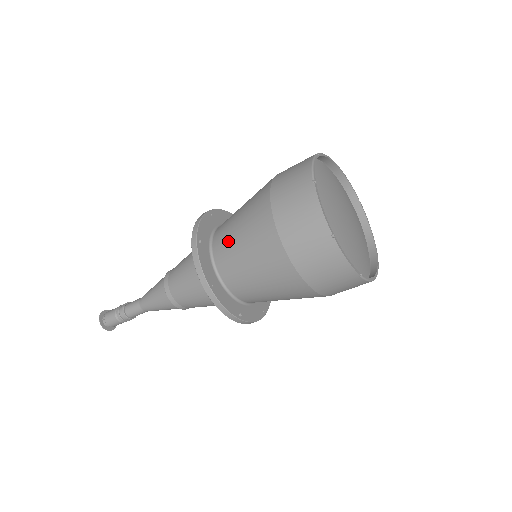
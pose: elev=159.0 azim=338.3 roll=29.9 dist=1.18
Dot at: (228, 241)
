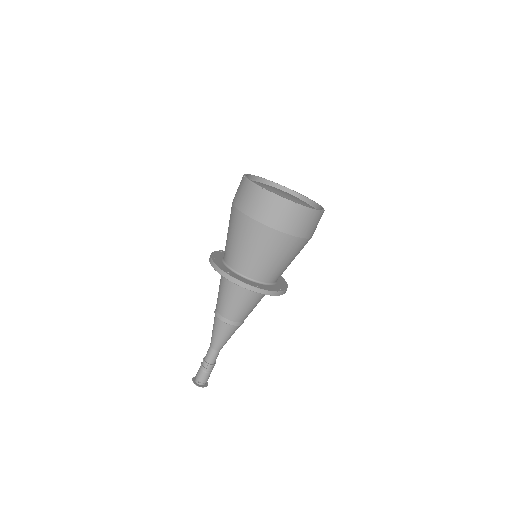
Dot at: (243, 258)
